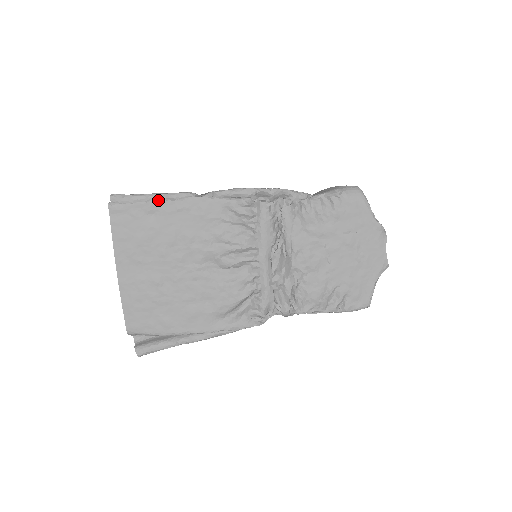
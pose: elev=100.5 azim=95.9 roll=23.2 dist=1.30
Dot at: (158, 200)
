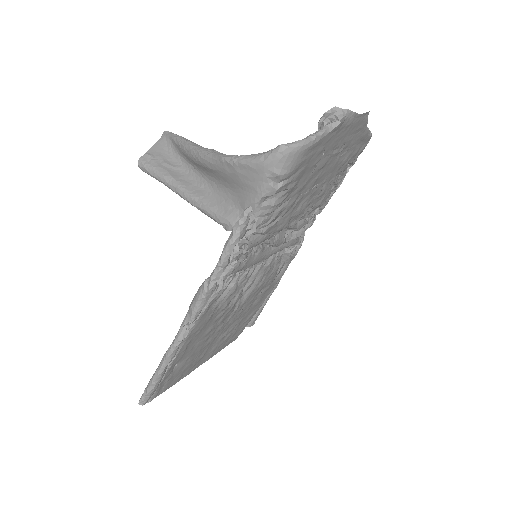
Dot at: (167, 369)
